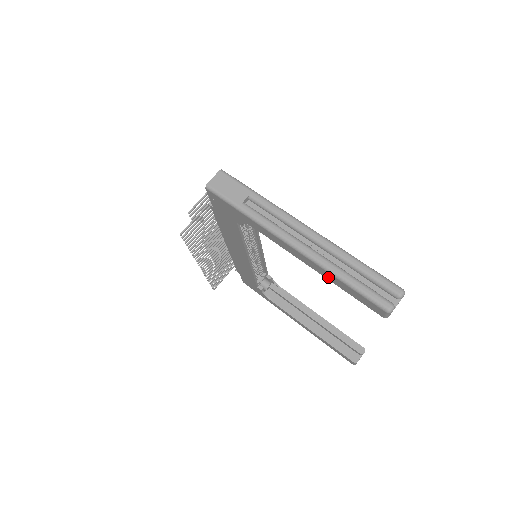
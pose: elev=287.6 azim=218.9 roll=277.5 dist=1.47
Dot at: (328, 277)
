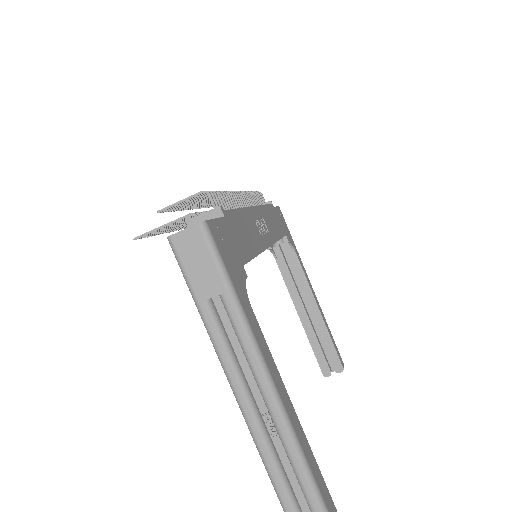
Dot at: occluded
